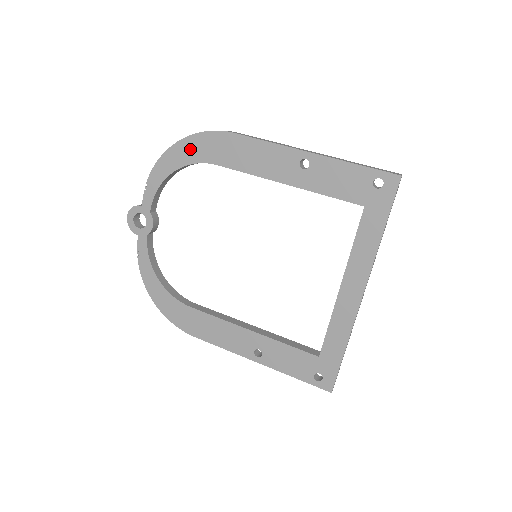
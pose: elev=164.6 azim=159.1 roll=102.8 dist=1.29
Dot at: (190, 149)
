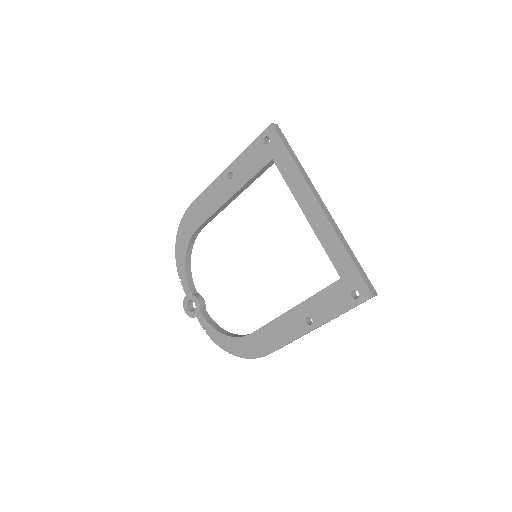
Dot at: (183, 235)
